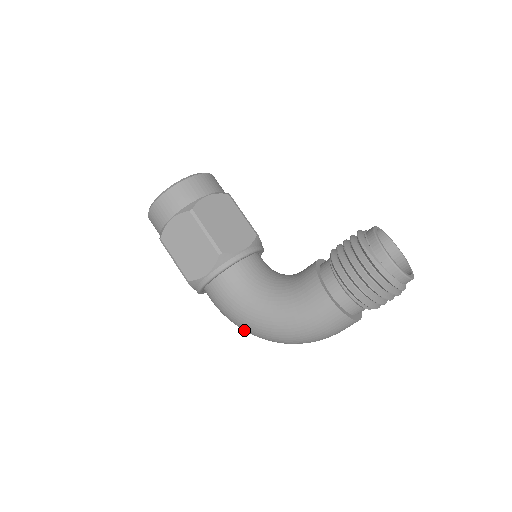
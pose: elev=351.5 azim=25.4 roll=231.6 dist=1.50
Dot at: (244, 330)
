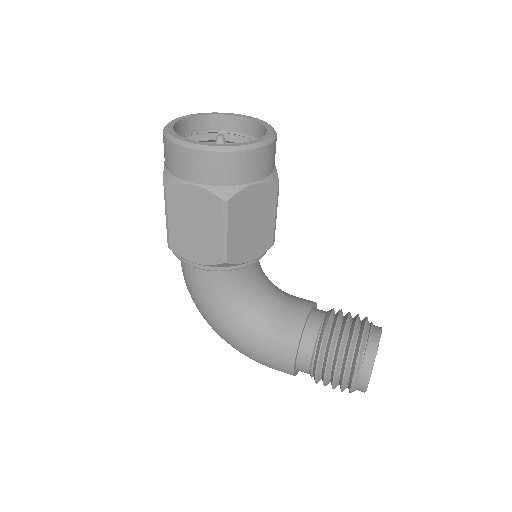
Dot at: occluded
